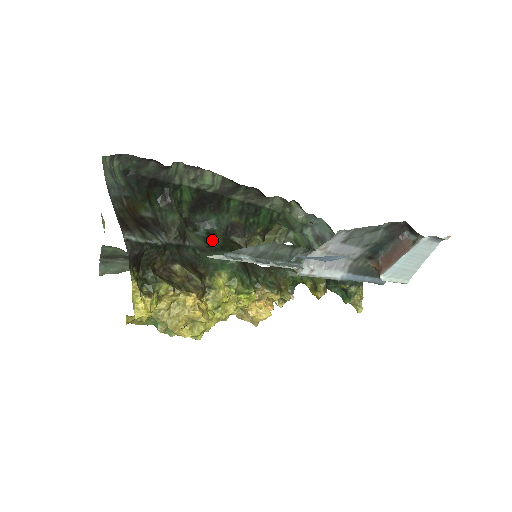
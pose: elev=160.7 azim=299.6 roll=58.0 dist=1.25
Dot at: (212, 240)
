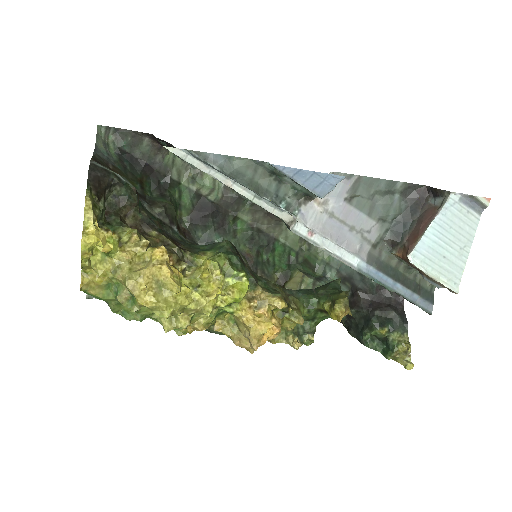
Dot at: occluded
